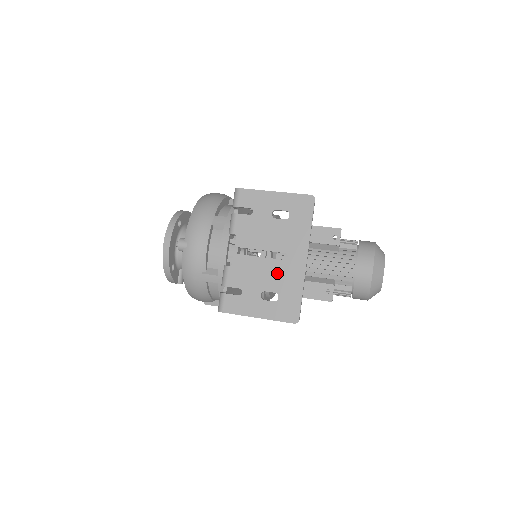
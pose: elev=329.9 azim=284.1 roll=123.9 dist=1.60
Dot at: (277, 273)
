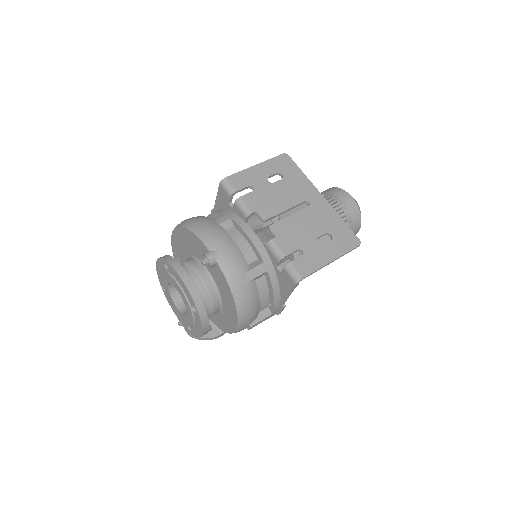
Dot at: (313, 219)
